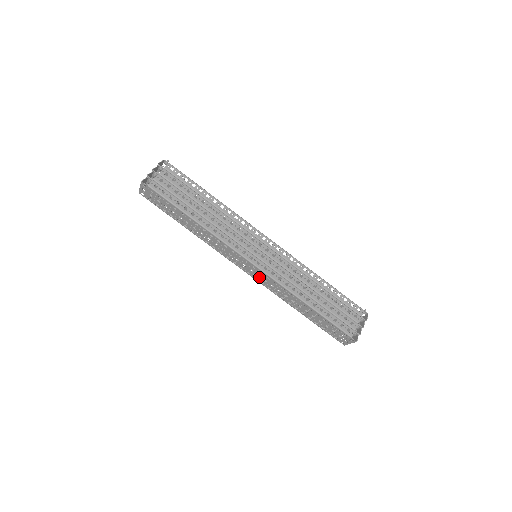
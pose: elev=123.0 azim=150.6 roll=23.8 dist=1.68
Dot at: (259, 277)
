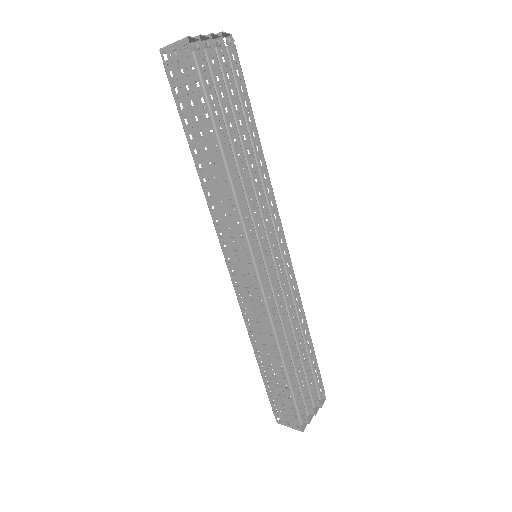
Dot at: (244, 287)
